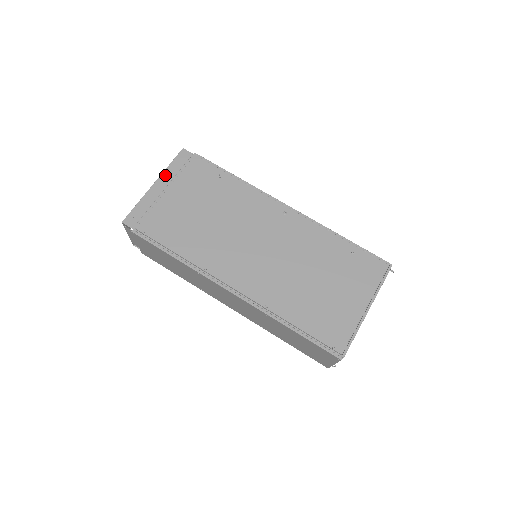
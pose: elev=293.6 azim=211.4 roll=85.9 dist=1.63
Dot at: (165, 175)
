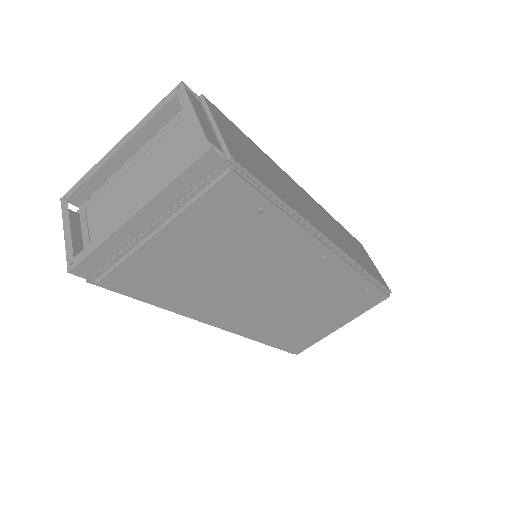
Dot at: (160, 200)
